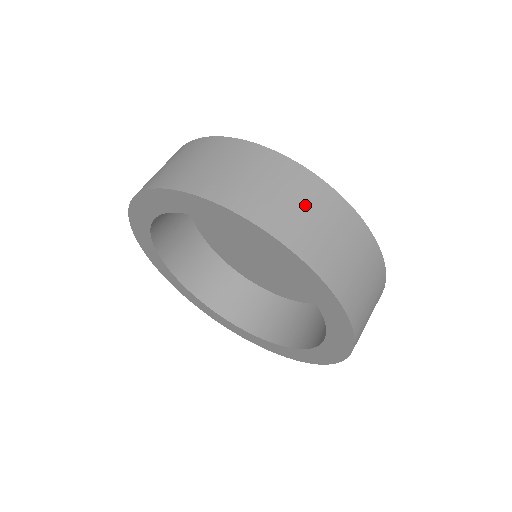
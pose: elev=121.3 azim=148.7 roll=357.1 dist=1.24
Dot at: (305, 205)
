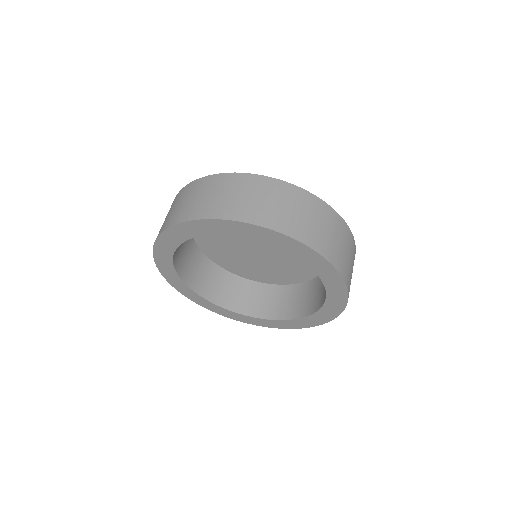
Dot at: (323, 224)
